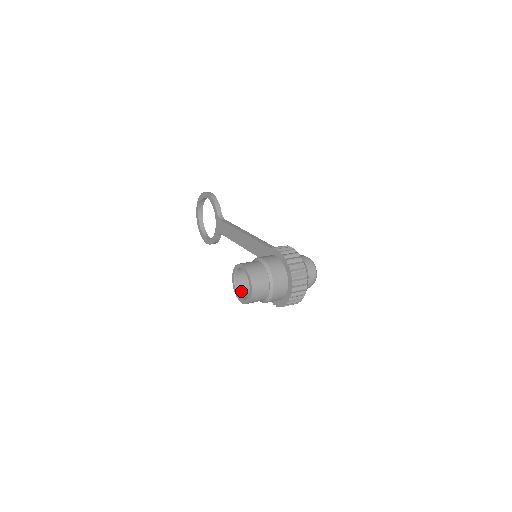
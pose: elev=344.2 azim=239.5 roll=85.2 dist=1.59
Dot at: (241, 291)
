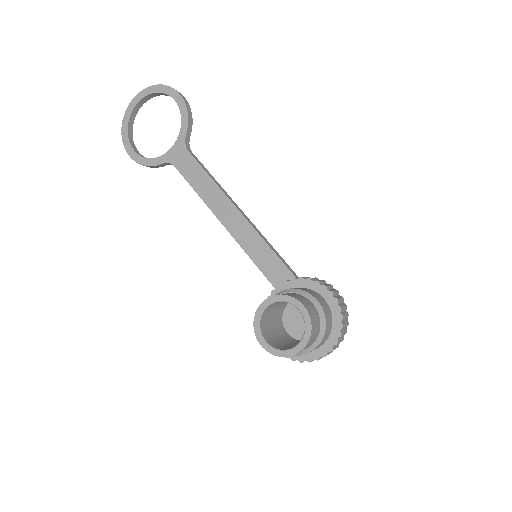
Dot at: (263, 326)
